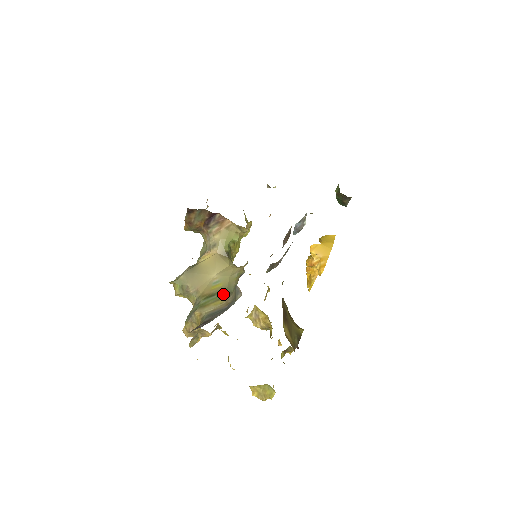
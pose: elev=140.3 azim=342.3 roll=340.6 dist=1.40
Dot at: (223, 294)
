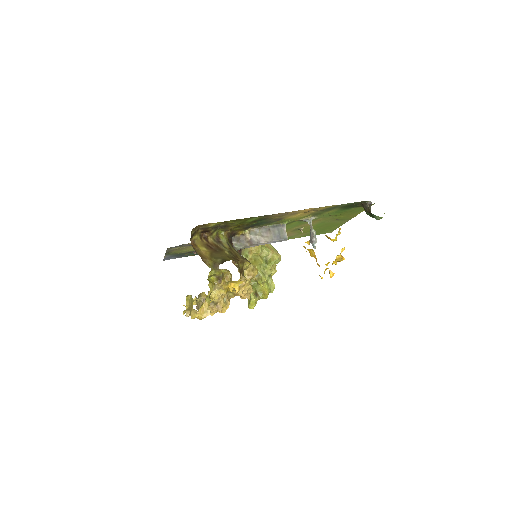
Dot at: occluded
